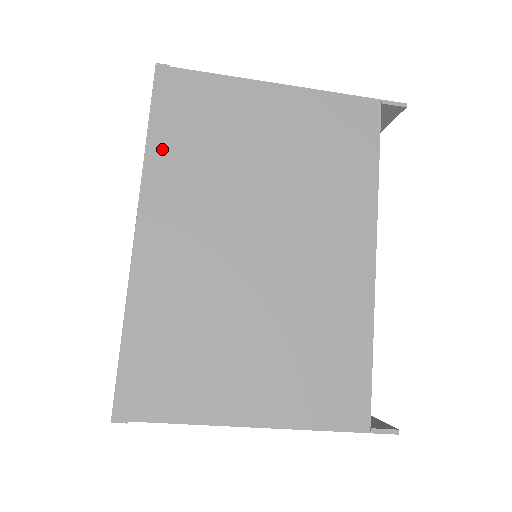
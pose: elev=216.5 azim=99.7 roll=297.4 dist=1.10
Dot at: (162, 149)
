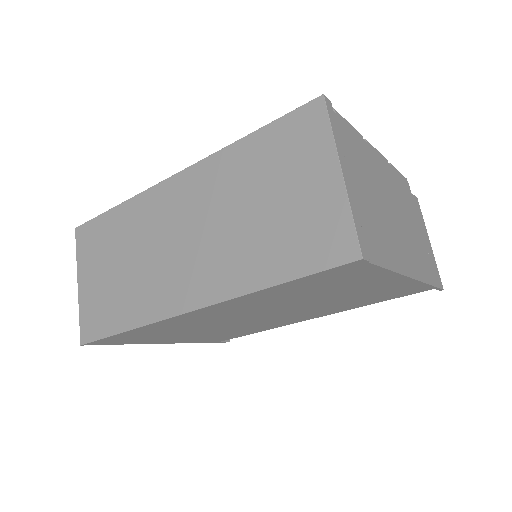
Dot at: (274, 291)
